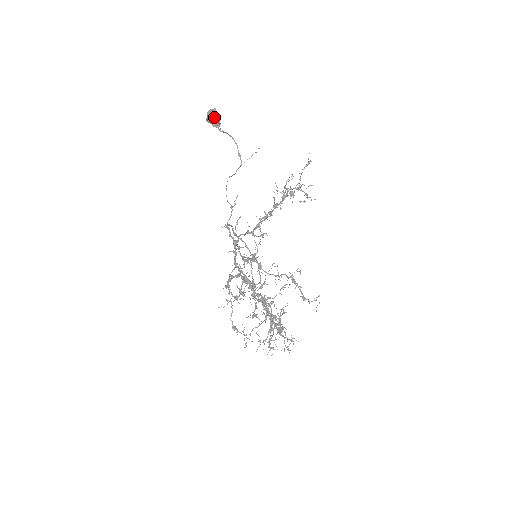
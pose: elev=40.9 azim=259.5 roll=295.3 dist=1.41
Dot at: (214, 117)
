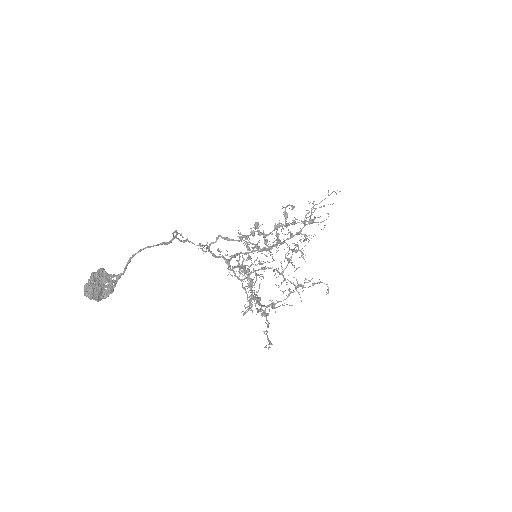
Dot at: (101, 298)
